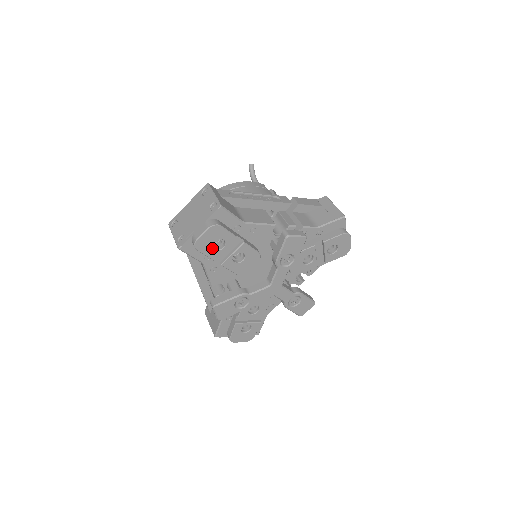
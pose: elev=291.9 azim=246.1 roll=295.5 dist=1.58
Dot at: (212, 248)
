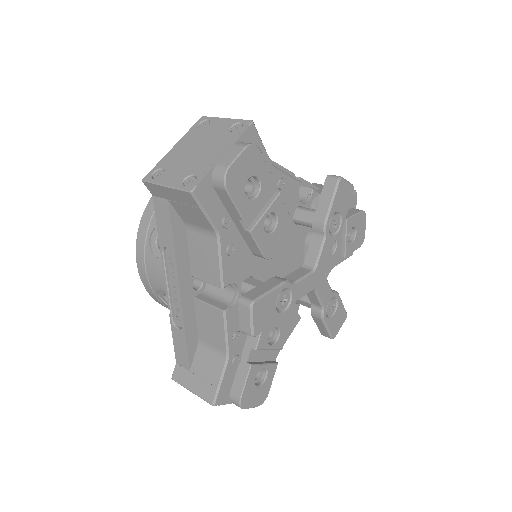
Dot at: (244, 192)
